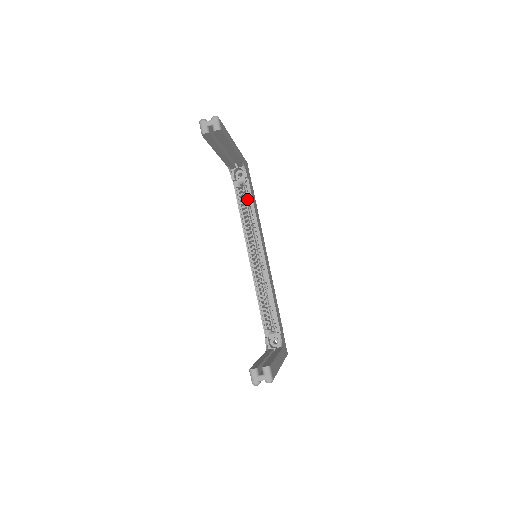
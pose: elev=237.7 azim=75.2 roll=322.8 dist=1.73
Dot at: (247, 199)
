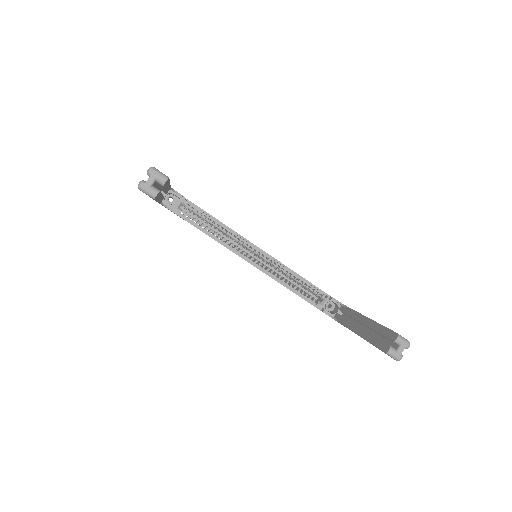
Dot at: occluded
